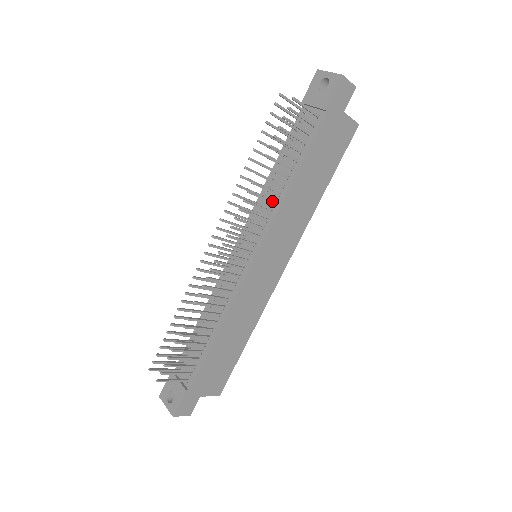
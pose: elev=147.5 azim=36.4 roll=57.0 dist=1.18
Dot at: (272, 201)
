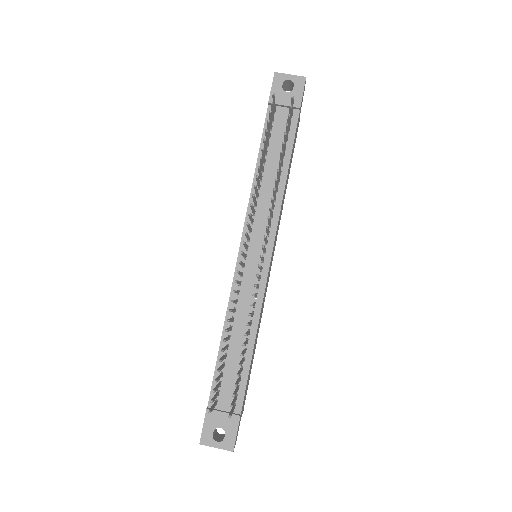
Dot at: (276, 197)
